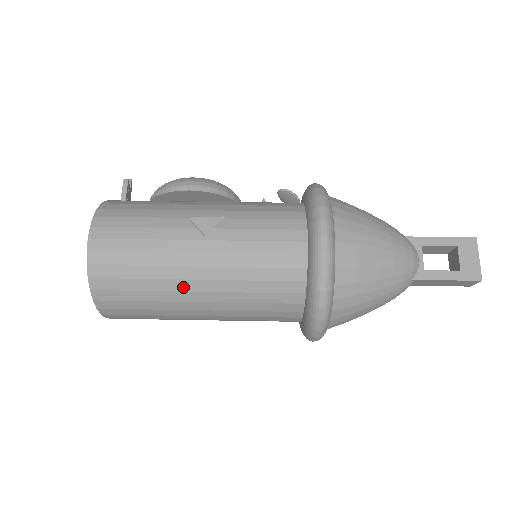
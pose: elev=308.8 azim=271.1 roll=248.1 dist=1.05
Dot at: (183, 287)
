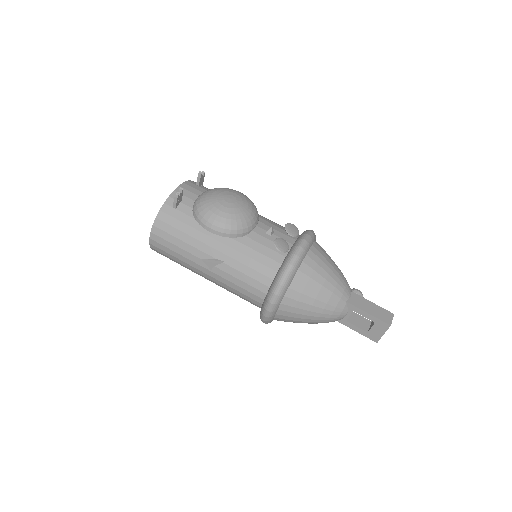
Dot at: occluded
